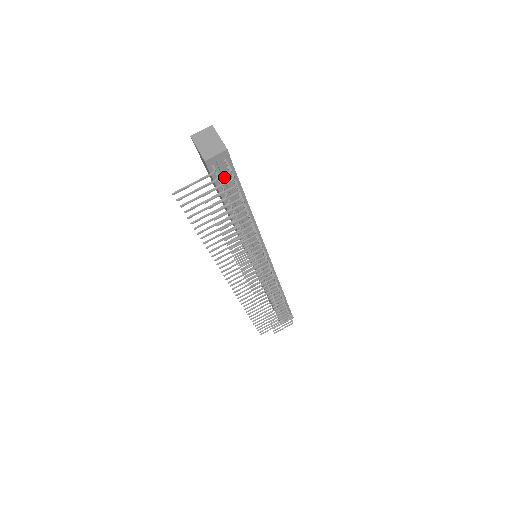
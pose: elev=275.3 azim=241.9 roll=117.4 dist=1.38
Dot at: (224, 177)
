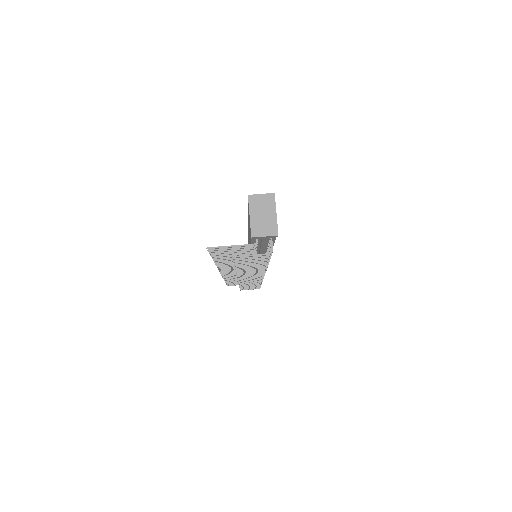
Dot at: (262, 243)
